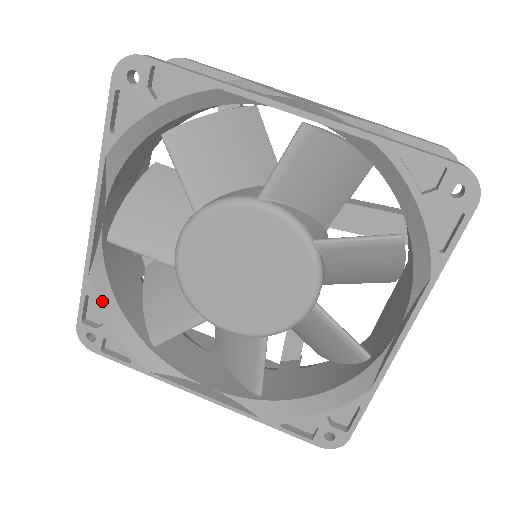
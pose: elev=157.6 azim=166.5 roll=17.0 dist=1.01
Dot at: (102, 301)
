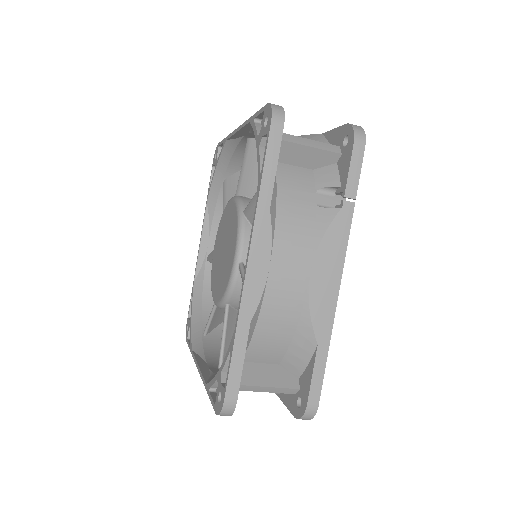
Dot at: (195, 299)
